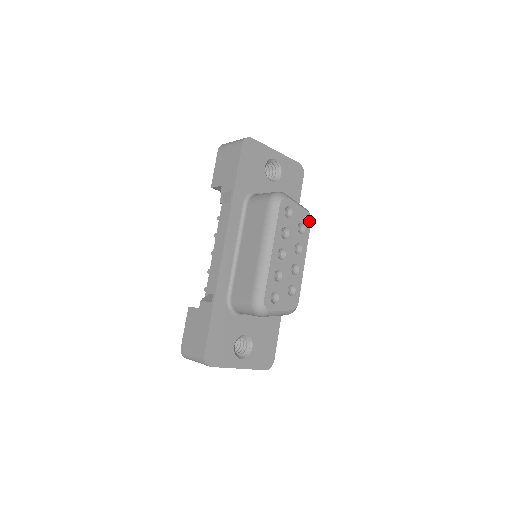
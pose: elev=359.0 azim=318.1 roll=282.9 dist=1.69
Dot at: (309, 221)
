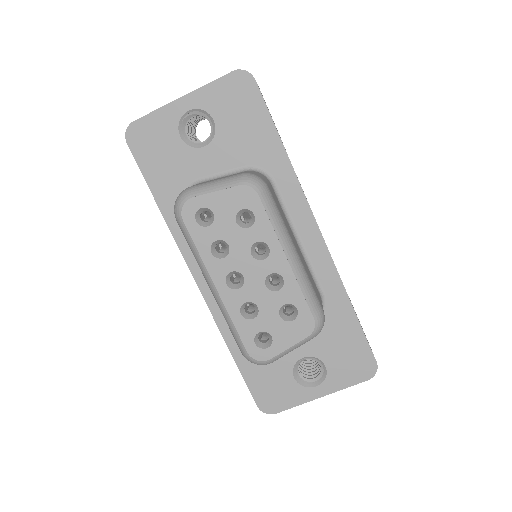
Dot at: (253, 196)
